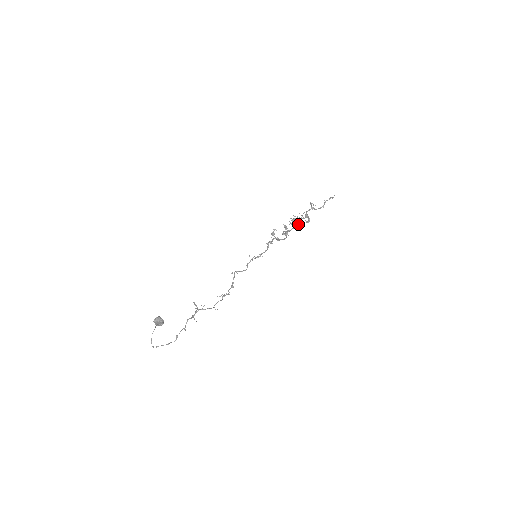
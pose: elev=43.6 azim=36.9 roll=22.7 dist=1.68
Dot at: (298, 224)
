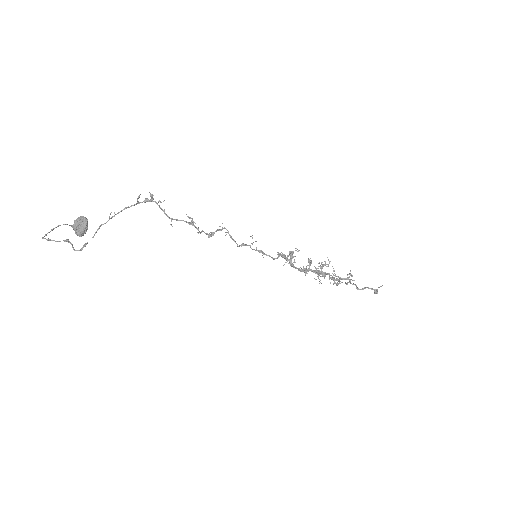
Dot at: (325, 275)
